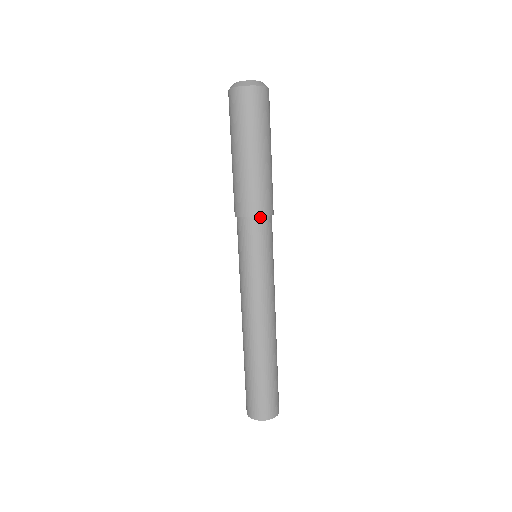
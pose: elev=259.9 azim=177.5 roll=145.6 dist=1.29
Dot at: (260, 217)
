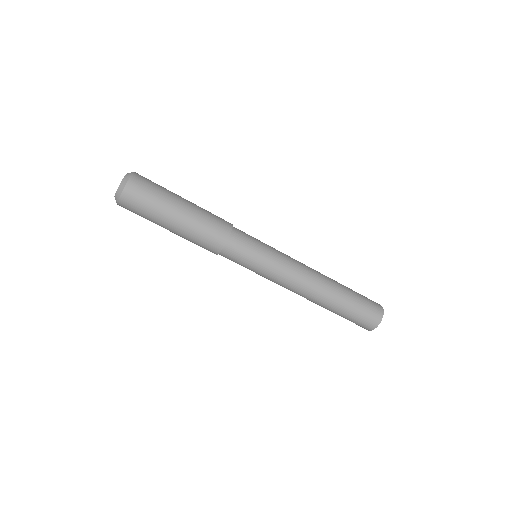
Dot at: (220, 252)
